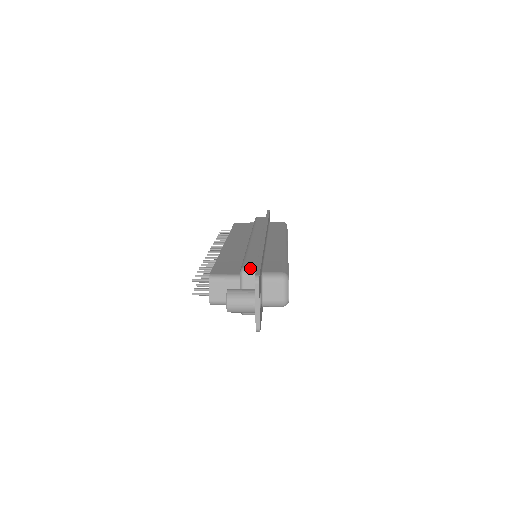
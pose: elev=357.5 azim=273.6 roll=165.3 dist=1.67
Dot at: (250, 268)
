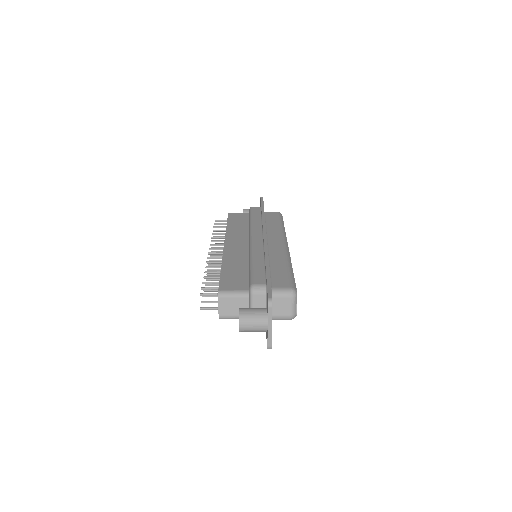
Dot at: (259, 285)
